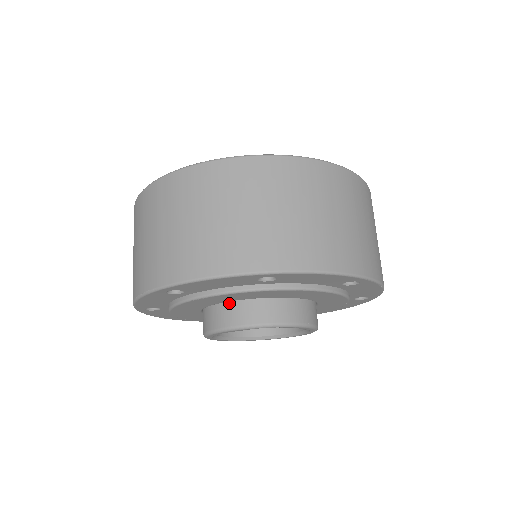
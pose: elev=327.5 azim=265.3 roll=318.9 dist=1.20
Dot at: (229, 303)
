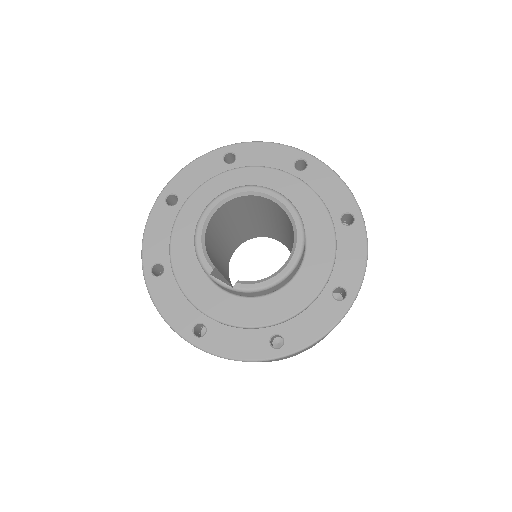
Dot at: occluded
